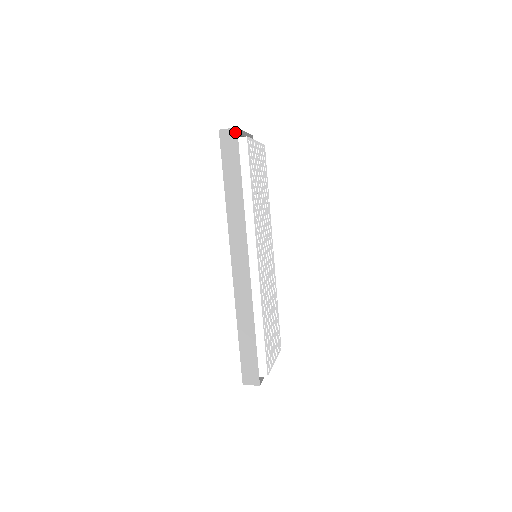
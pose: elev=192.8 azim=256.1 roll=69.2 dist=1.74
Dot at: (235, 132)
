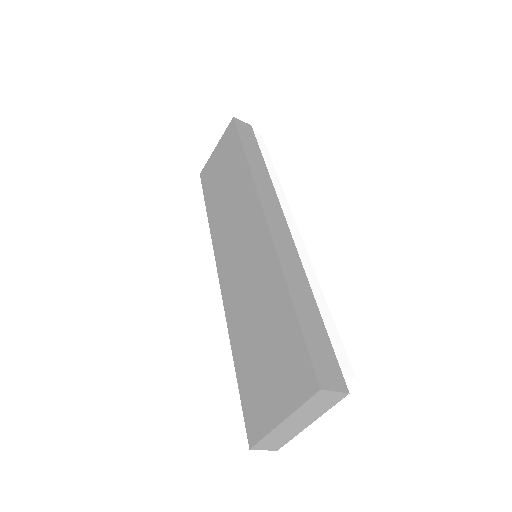
Dot at: (250, 126)
